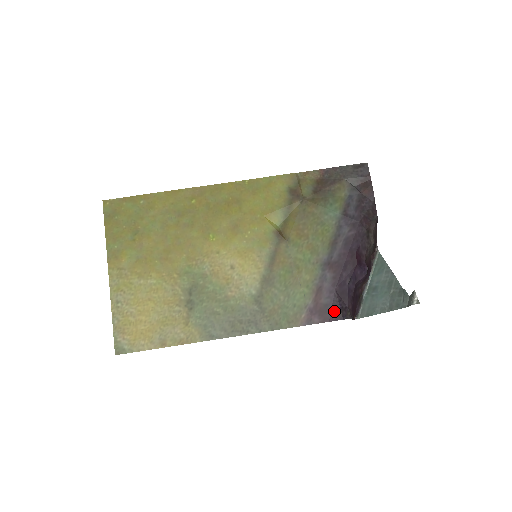
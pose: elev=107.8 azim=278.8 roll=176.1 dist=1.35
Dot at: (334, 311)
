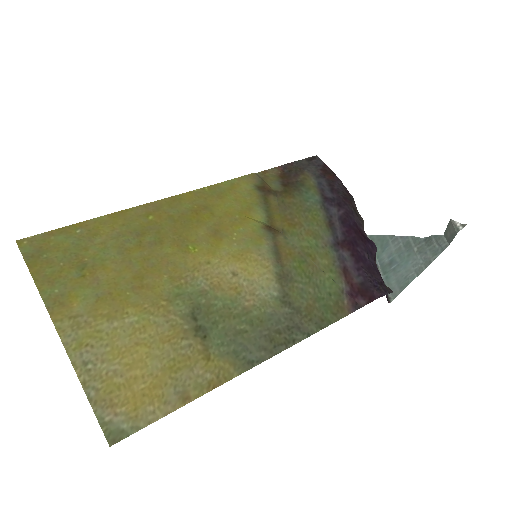
Dot at: (373, 287)
